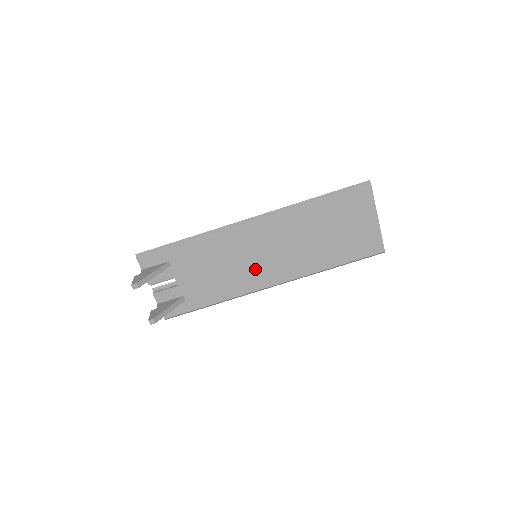
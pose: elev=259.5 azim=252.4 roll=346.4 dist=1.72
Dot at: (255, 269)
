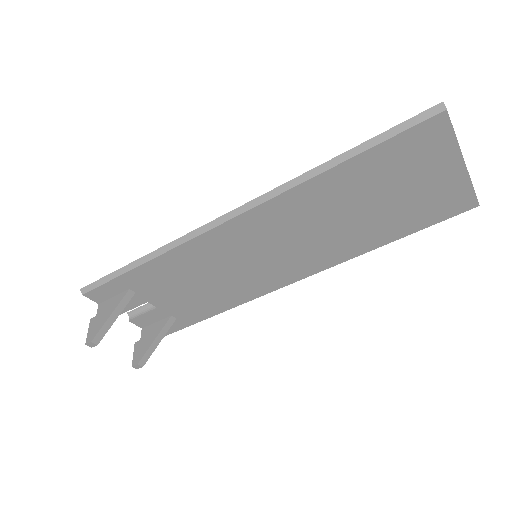
Dot at: (260, 271)
